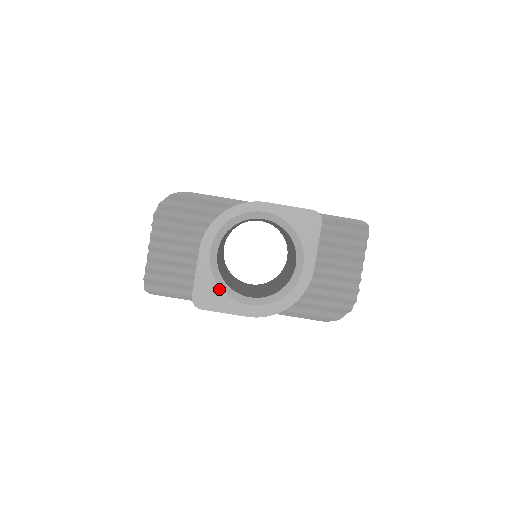
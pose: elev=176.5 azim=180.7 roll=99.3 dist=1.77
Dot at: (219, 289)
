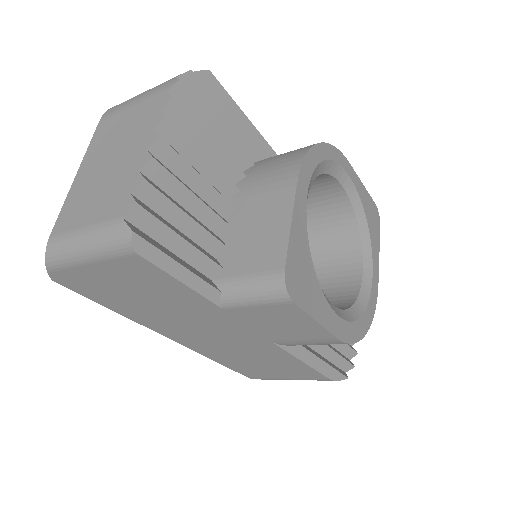
Dot at: (313, 271)
